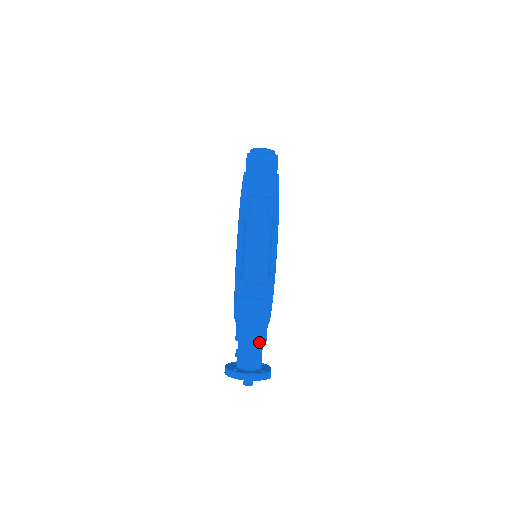
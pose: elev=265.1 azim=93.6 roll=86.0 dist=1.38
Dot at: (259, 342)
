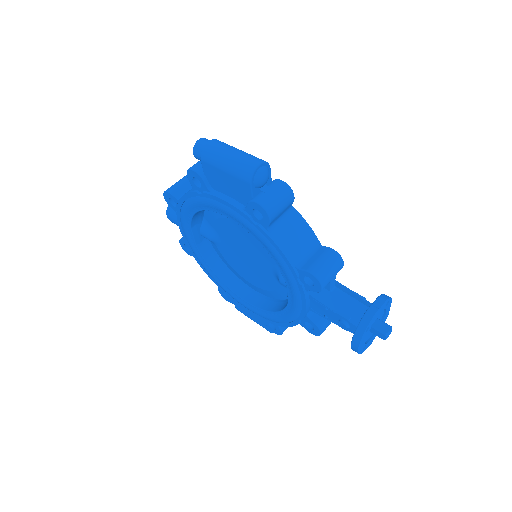
Dot at: (339, 267)
